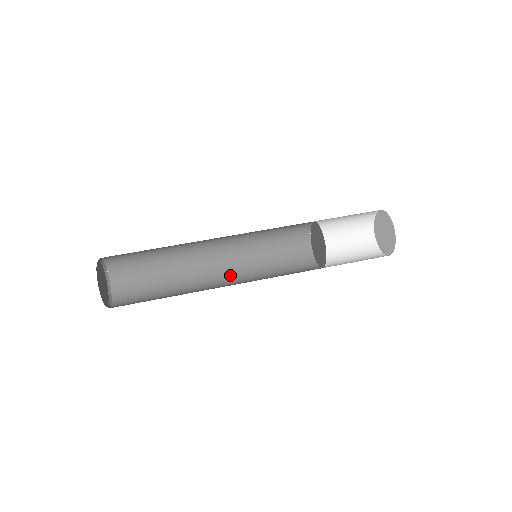
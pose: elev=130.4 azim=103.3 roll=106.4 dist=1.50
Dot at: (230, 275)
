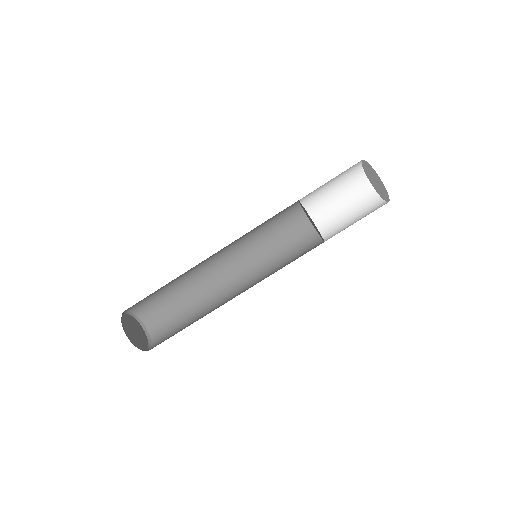
Dot at: (243, 280)
